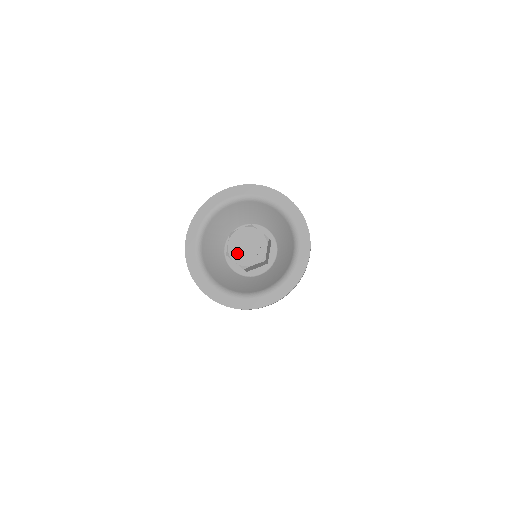
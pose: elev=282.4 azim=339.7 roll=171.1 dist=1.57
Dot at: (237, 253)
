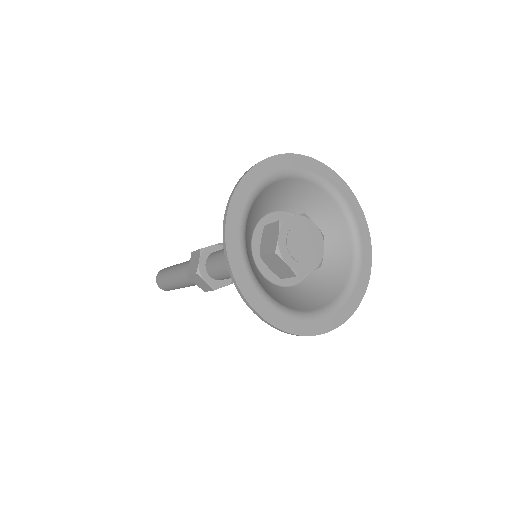
Dot at: (290, 234)
